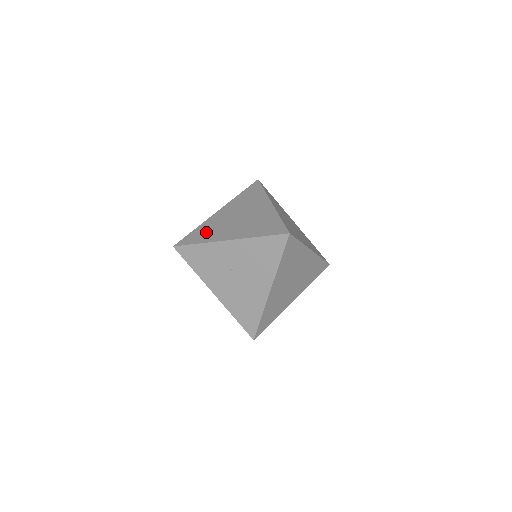
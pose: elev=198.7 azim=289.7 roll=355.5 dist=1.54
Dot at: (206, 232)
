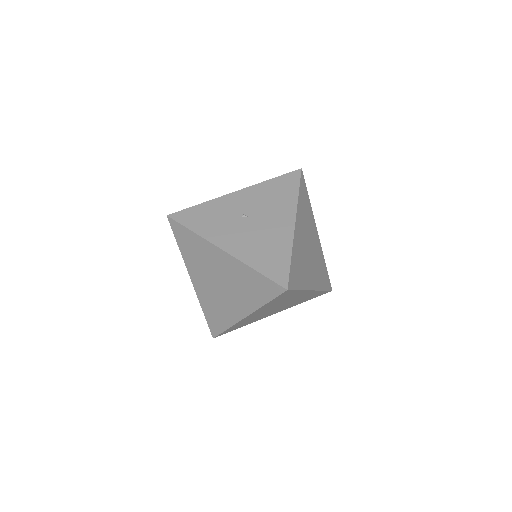
Dot at: occluded
